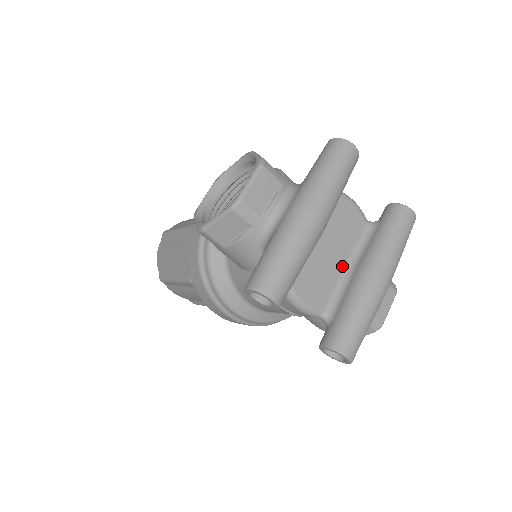
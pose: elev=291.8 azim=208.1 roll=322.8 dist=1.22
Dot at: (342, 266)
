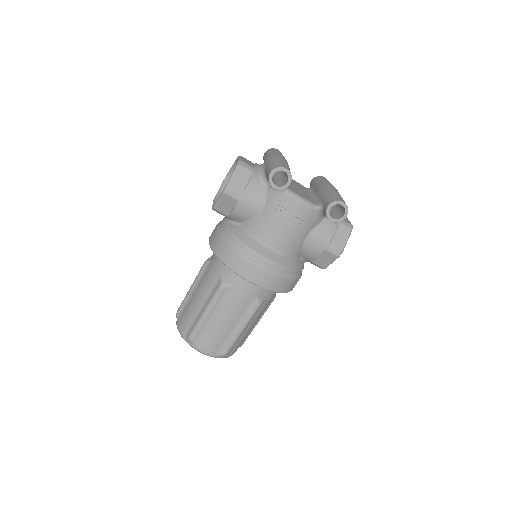
Dot at: (309, 195)
